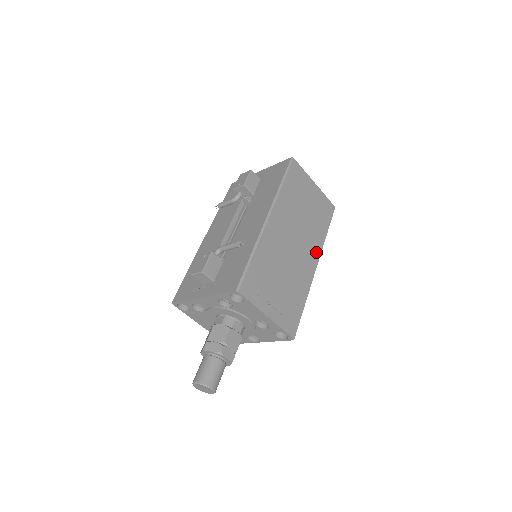
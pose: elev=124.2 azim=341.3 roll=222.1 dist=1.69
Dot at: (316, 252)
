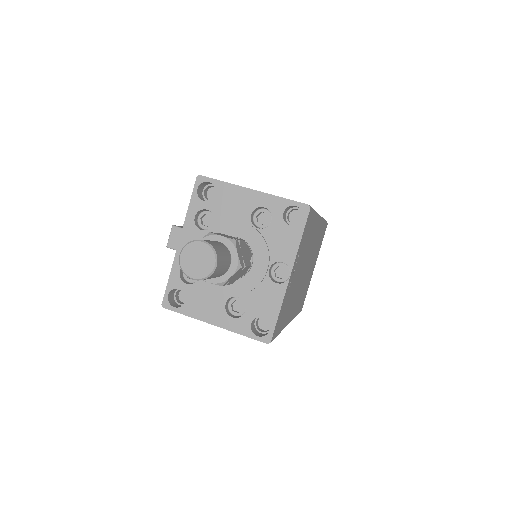
Dot at: occluded
